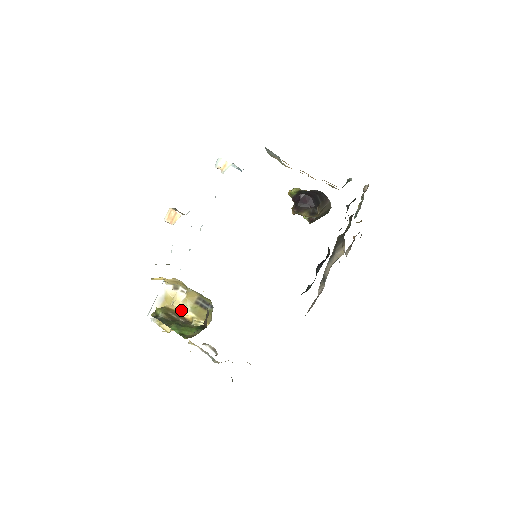
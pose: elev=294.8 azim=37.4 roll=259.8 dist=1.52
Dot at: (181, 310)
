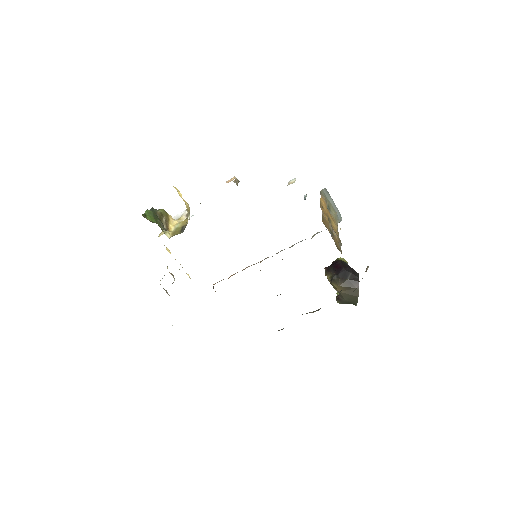
Dot at: (173, 224)
